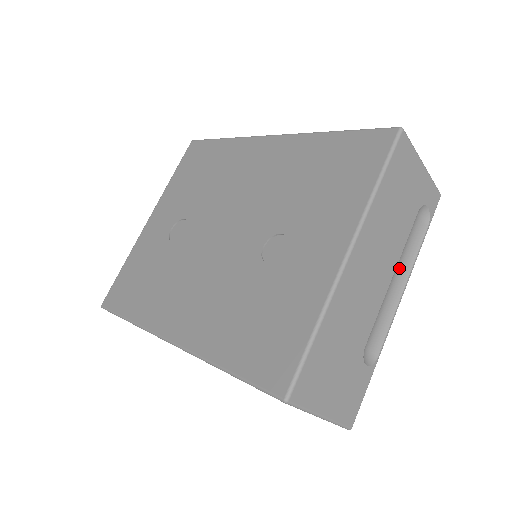
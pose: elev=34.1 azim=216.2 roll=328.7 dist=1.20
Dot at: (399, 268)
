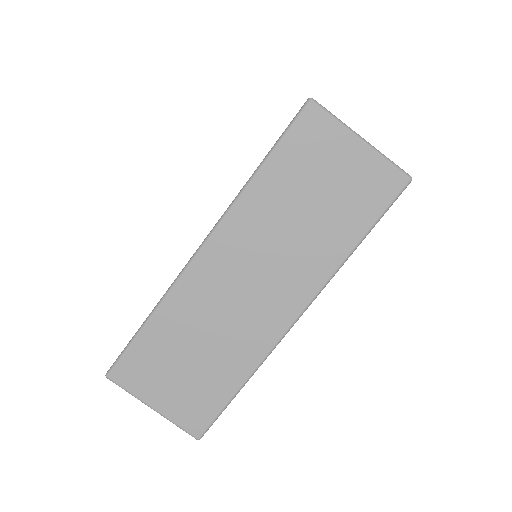
Dot at: occluded
